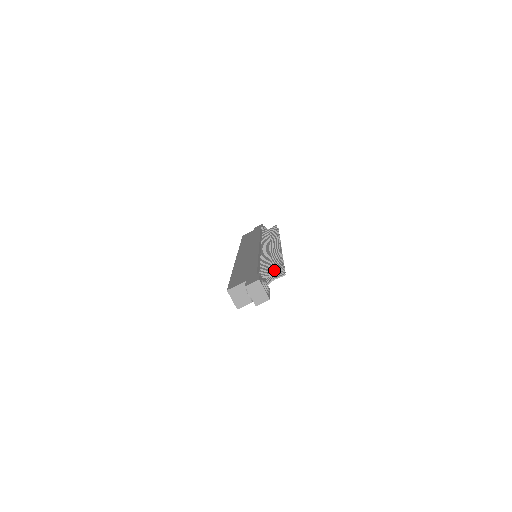
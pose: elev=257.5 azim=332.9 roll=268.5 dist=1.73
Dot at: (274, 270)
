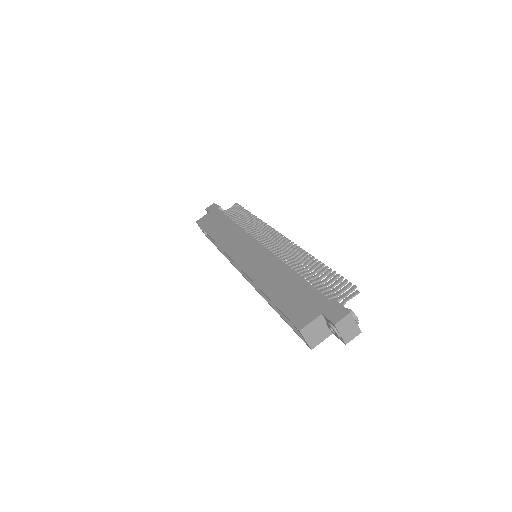
Dot at: (339, 287)
